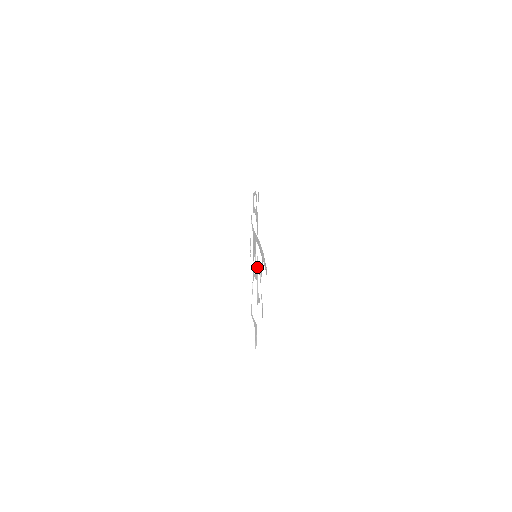
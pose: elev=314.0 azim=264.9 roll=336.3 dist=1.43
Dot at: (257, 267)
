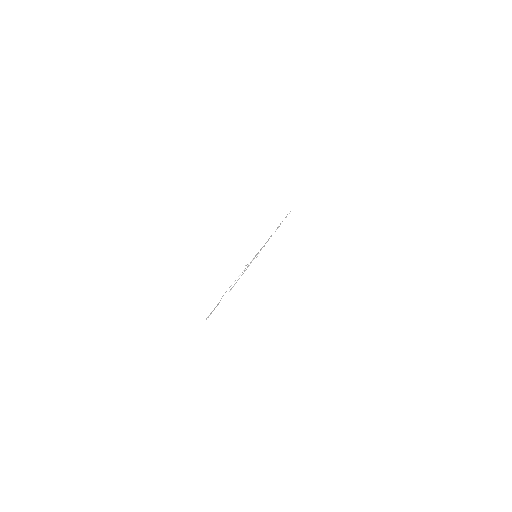
Dot at: occluded
